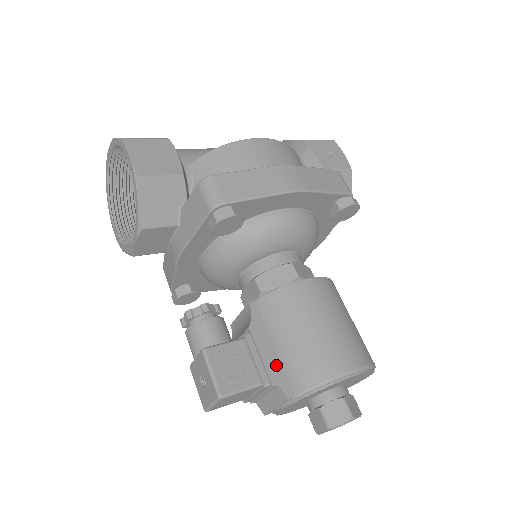
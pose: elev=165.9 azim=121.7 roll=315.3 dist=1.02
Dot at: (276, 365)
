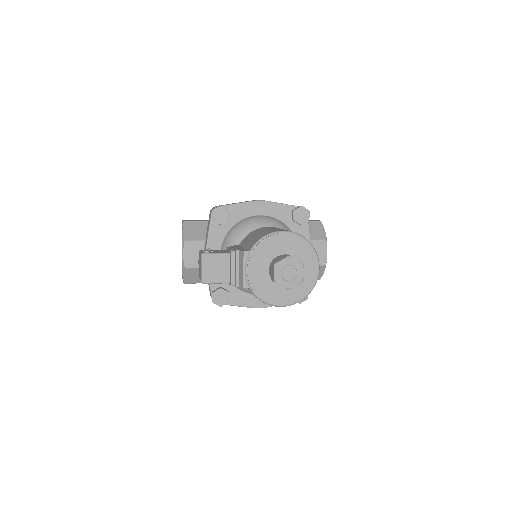
Dot at: (242, 249)
